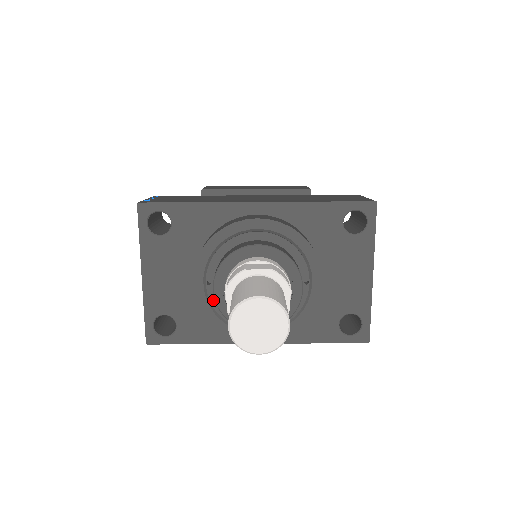
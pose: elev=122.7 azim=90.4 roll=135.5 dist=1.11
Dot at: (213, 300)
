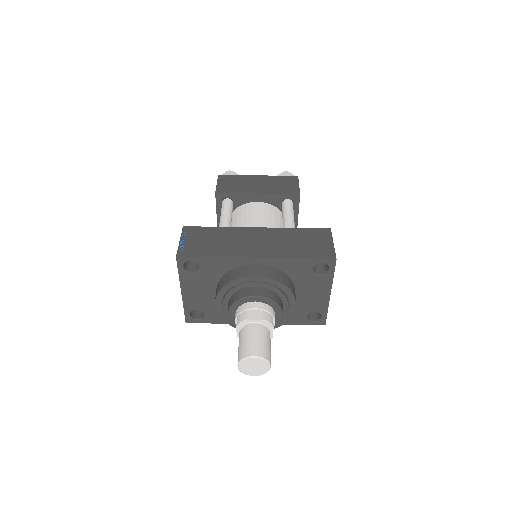
Dot at: occluded
